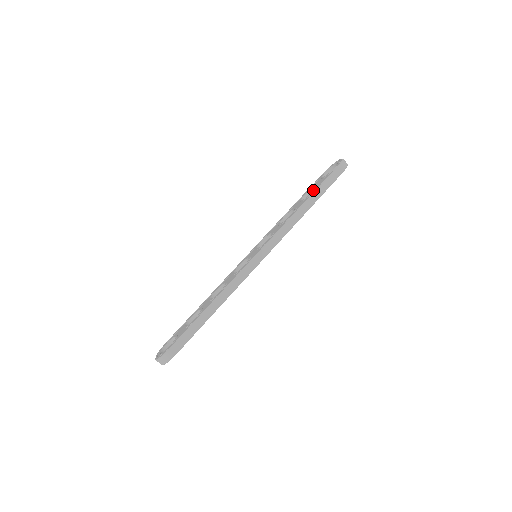
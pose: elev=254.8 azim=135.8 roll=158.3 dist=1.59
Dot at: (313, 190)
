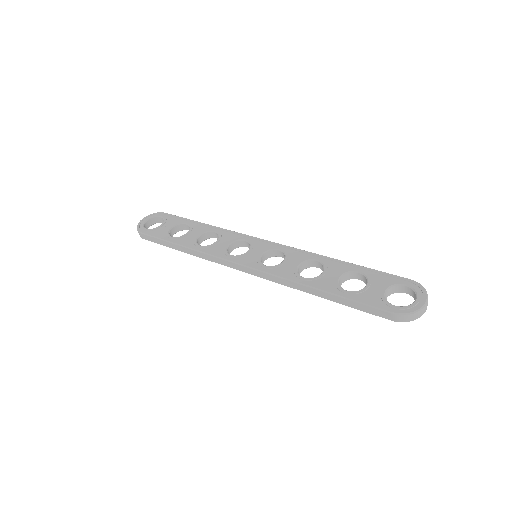
Dot at: occluded
